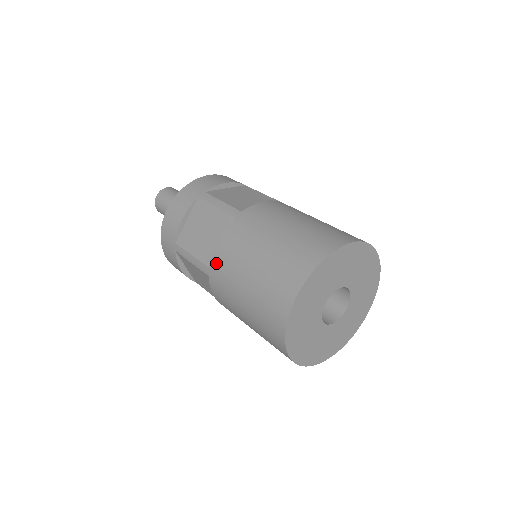
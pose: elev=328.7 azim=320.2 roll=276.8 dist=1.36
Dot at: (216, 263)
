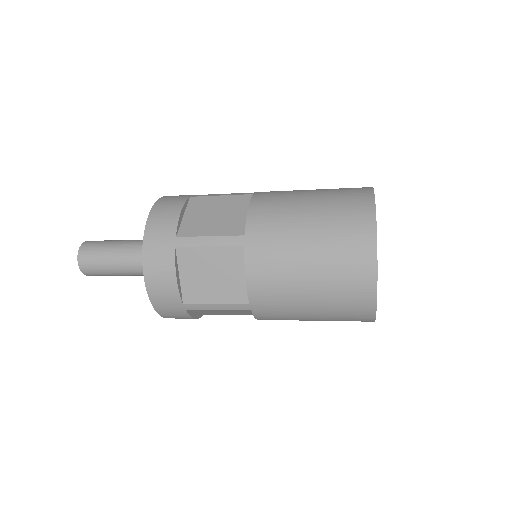
Dot at: (256, 225)
